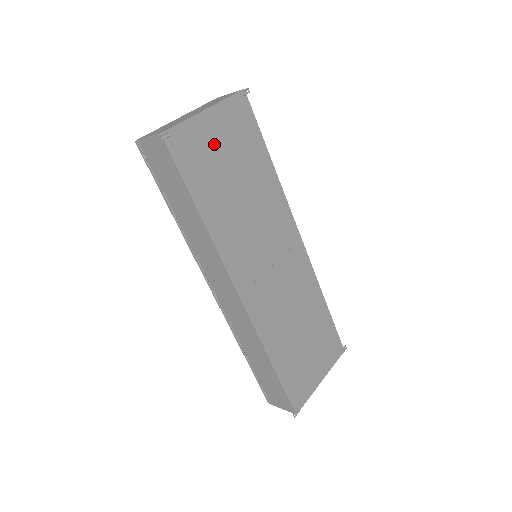
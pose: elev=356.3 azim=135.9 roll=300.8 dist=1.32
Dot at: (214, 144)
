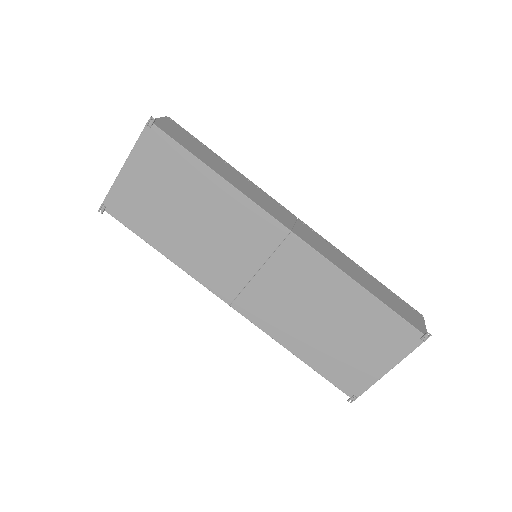
Dot at: (144, 190)
